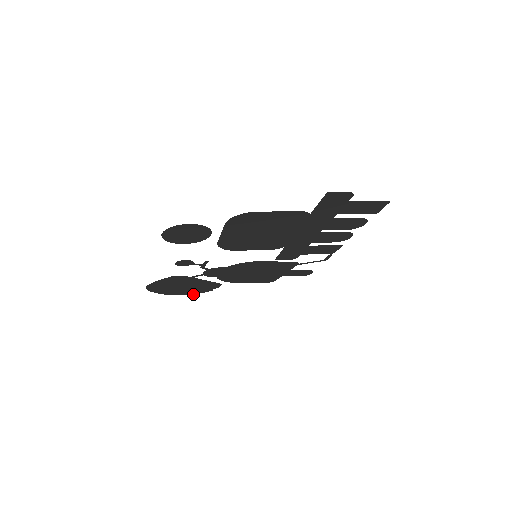
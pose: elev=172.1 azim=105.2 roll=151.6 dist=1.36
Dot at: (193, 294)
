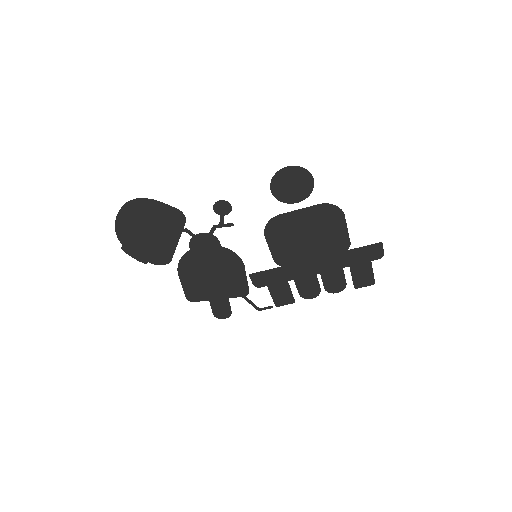
Dot at: (125, 251)
